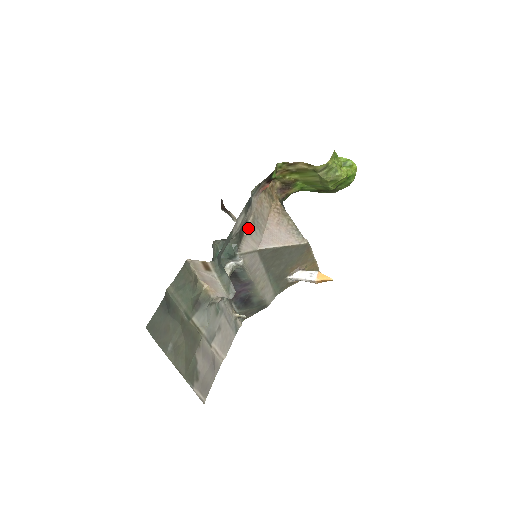
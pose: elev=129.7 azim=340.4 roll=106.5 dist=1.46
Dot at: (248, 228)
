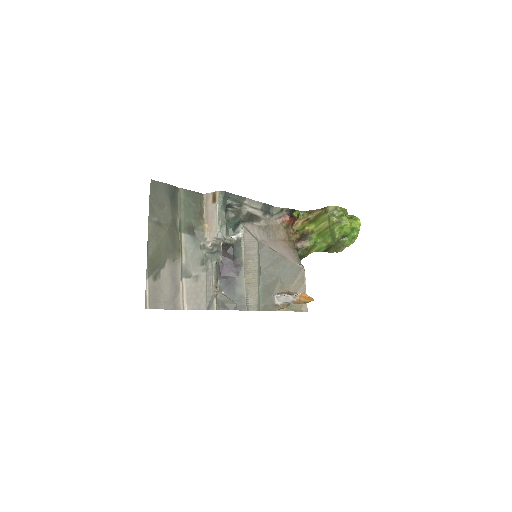
Dot at: (259, 224)
